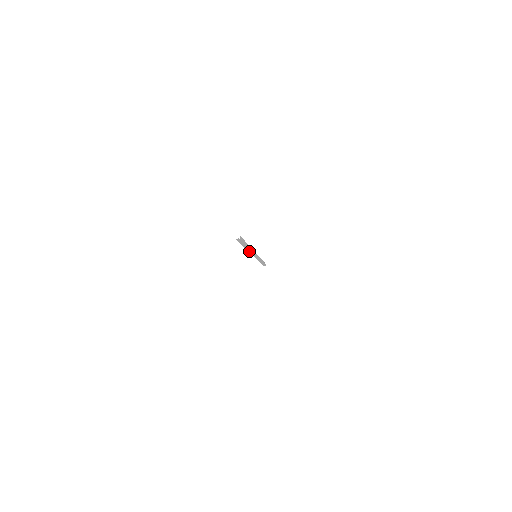
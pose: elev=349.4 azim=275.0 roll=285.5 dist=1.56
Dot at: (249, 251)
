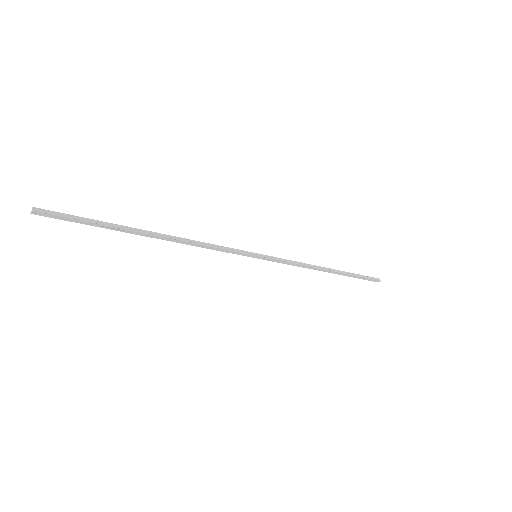
Dot at: (189, 244)
